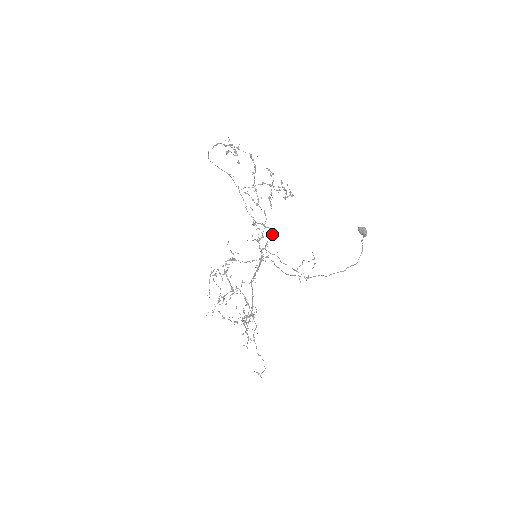
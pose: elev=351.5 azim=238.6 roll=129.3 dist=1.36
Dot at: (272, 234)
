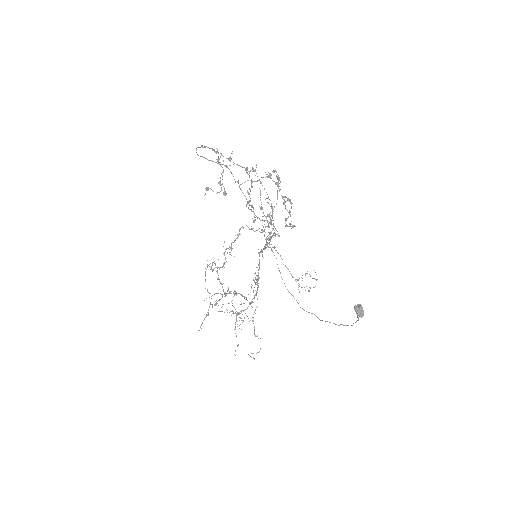
Dot at: (277, 234)
